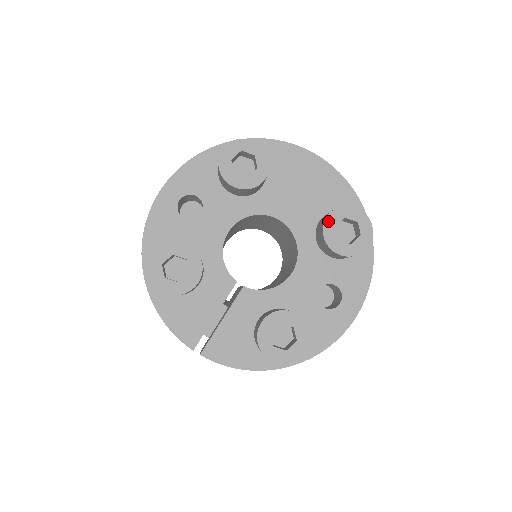
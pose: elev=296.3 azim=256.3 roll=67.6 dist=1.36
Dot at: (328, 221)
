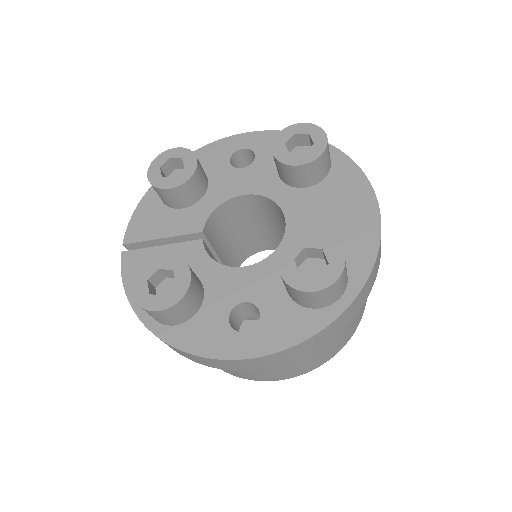
Dot at: (305, 237)
